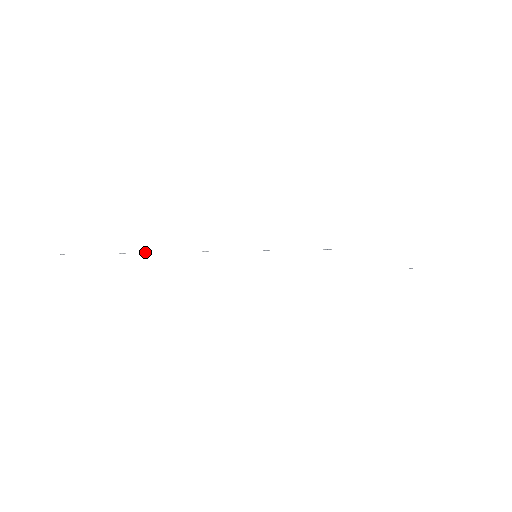
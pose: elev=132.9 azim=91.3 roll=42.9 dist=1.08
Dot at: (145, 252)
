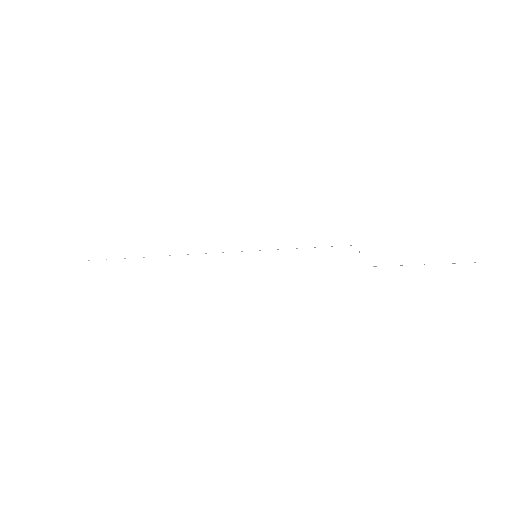
Dot at: occluded
